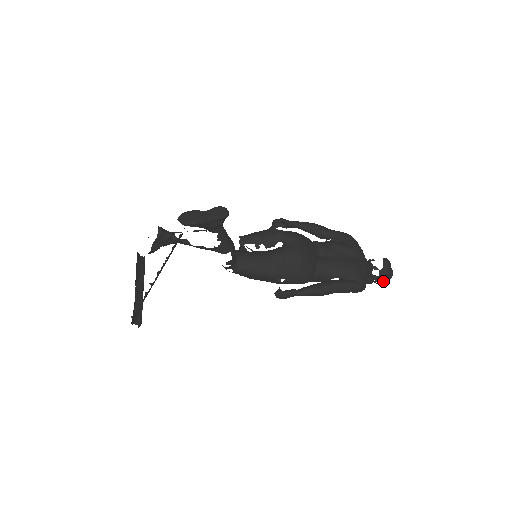
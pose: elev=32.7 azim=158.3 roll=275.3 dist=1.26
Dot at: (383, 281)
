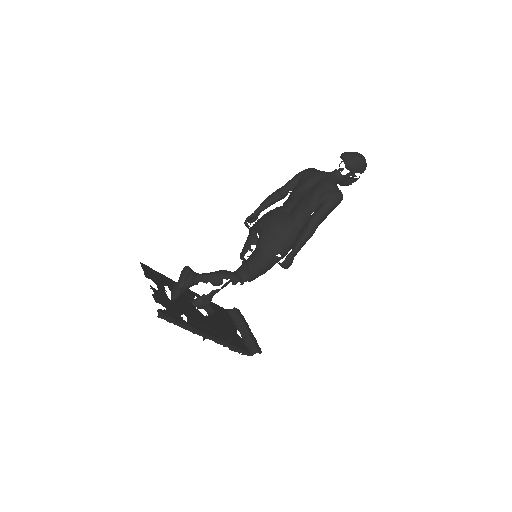
Dot at: (358, 170)
